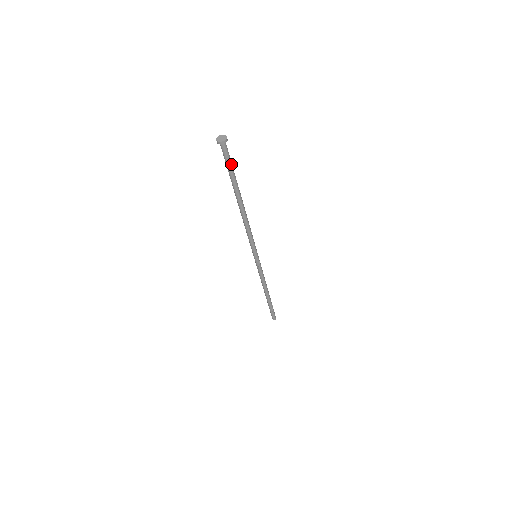
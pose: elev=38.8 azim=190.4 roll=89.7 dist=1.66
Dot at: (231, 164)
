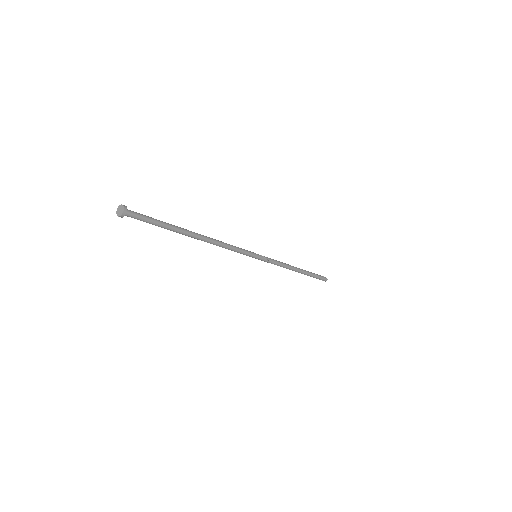
Dot at: (152, 219)
